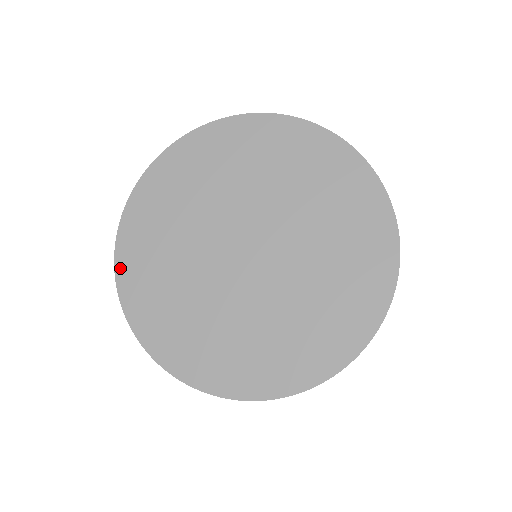
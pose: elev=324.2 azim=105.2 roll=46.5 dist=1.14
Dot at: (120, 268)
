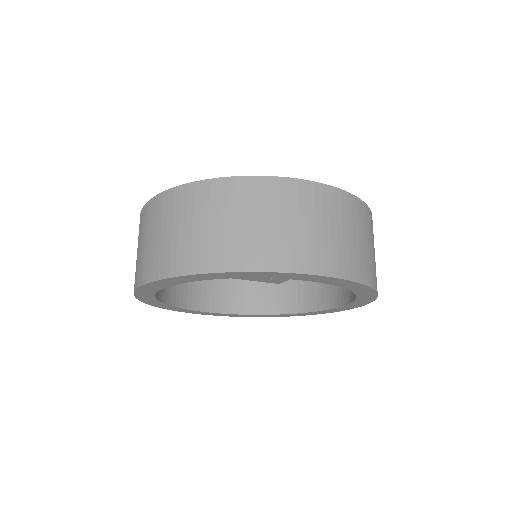
Dot at: occluded
